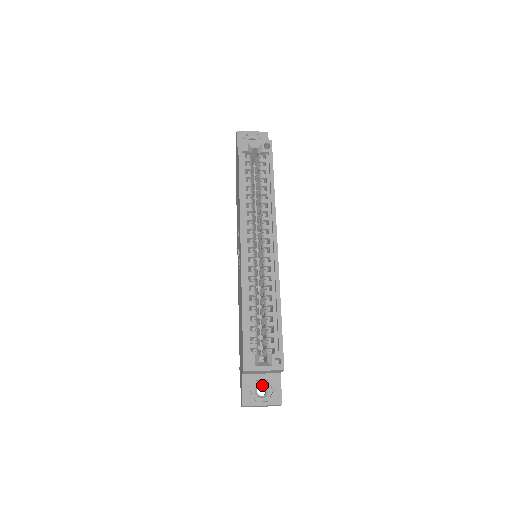
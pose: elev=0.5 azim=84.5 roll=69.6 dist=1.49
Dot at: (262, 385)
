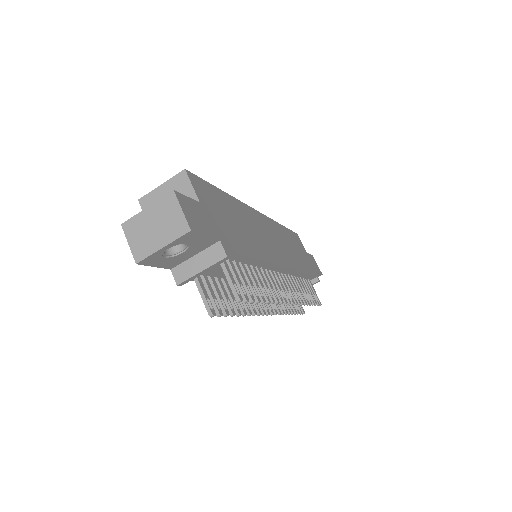
Dot at: occluded
